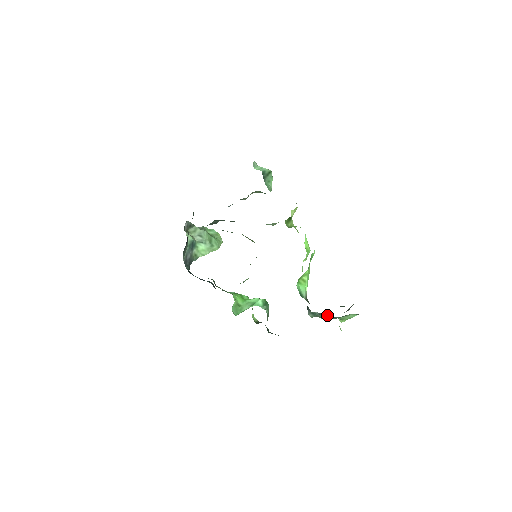
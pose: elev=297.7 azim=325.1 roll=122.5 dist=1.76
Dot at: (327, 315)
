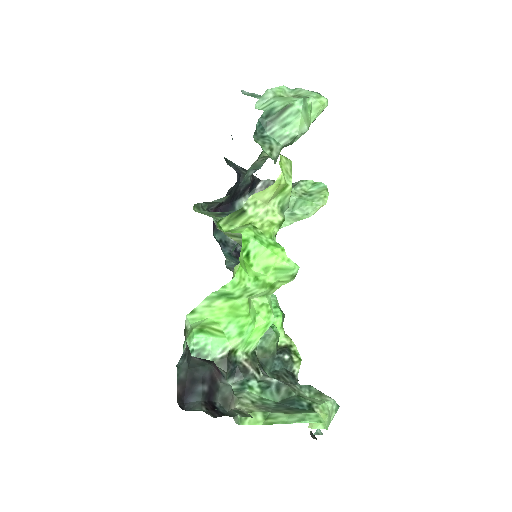
Dot at: (293, 392)
